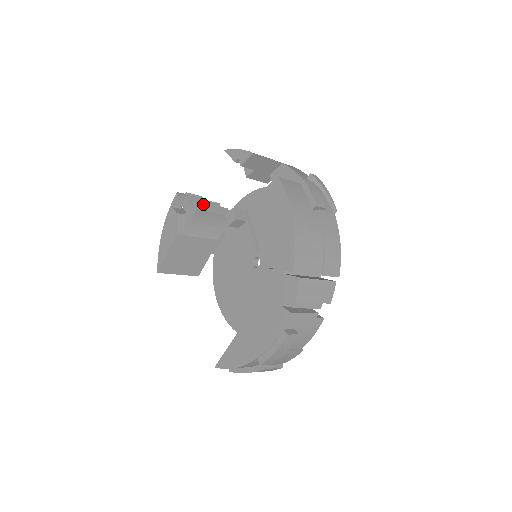
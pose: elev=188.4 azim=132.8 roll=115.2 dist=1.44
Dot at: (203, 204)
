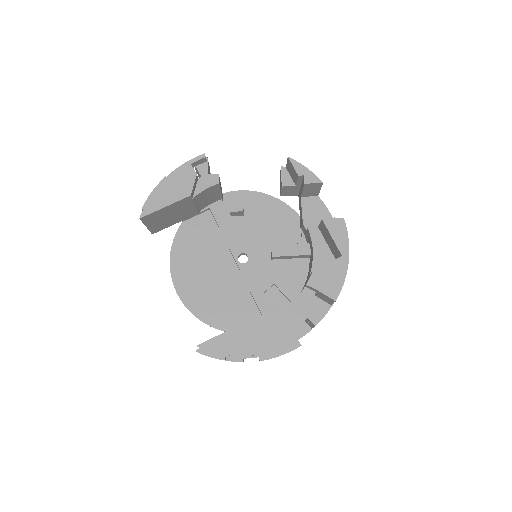
Dot at: occluded
